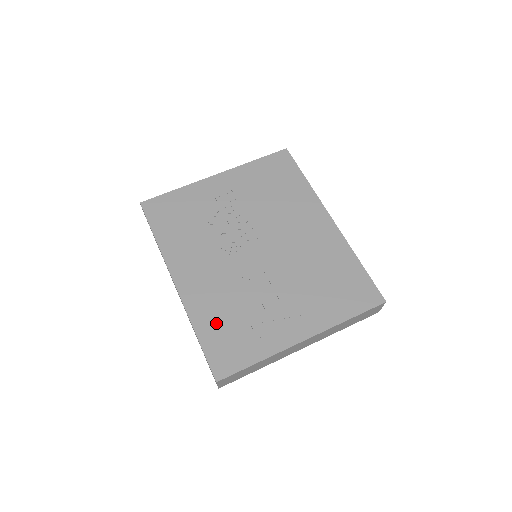
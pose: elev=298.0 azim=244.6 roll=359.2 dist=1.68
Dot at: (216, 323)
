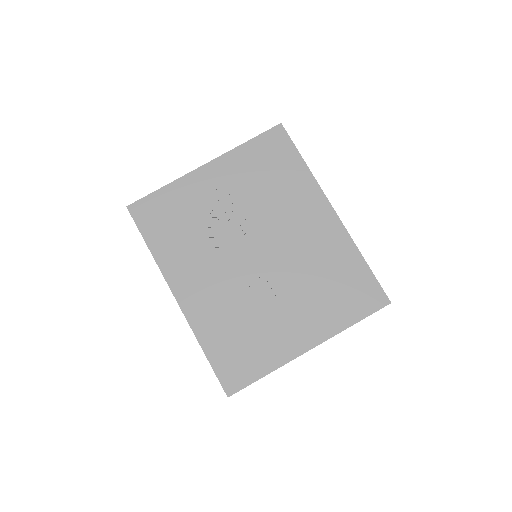
Dot at: (222, 338)
